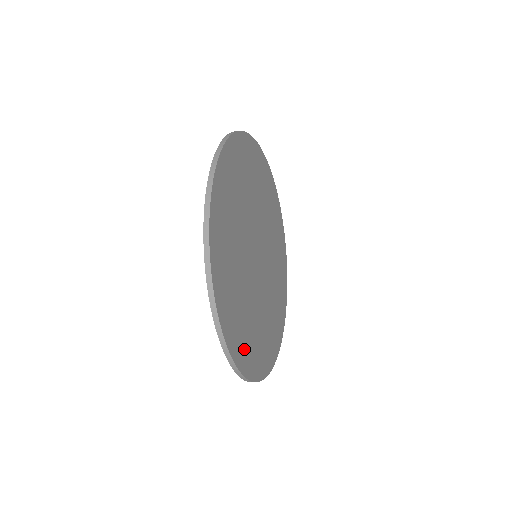
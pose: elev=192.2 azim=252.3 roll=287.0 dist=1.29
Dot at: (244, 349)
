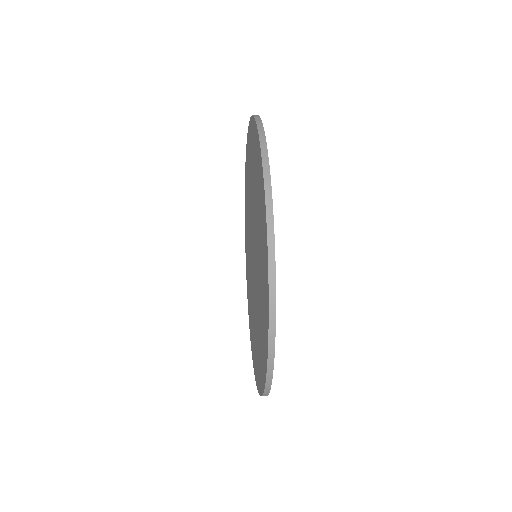
Dot at: occluded
